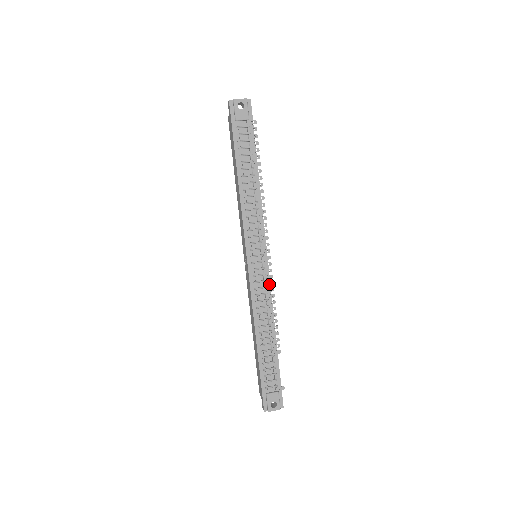
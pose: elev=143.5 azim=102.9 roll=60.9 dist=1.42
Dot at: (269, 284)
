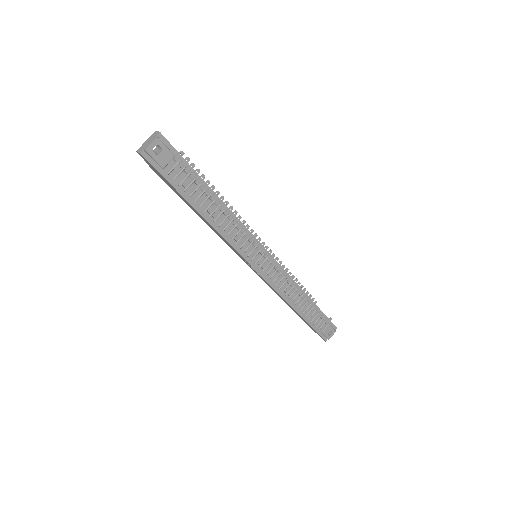
Dot at: (282, 269)
